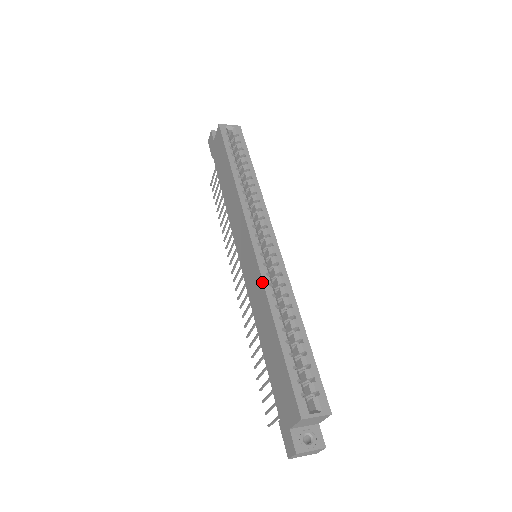
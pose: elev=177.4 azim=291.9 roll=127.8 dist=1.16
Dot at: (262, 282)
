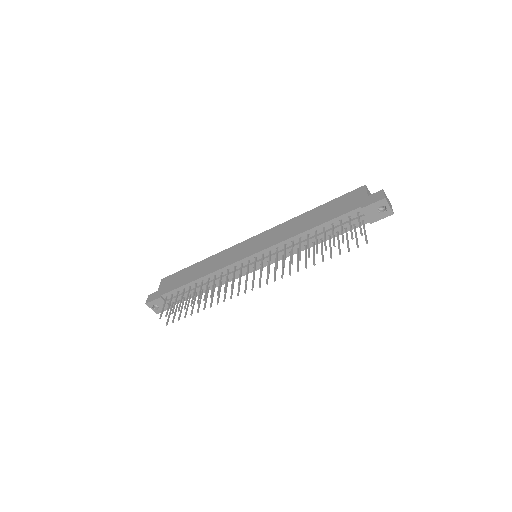
Dot at: (281, 224)
